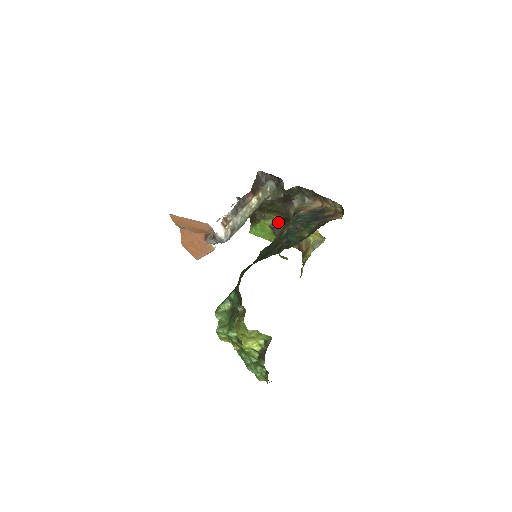
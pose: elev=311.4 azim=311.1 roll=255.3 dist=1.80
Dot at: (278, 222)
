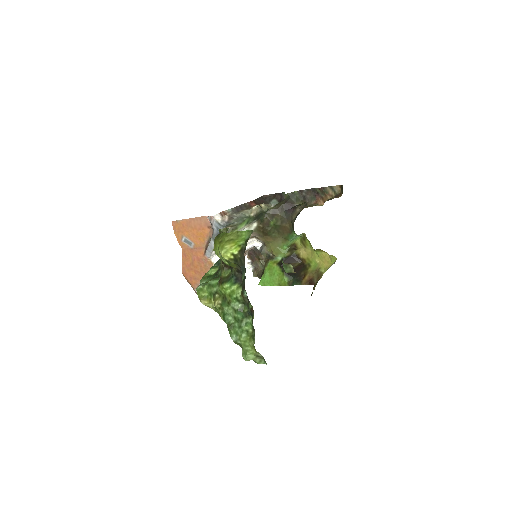
Dot at: (287, 260)
